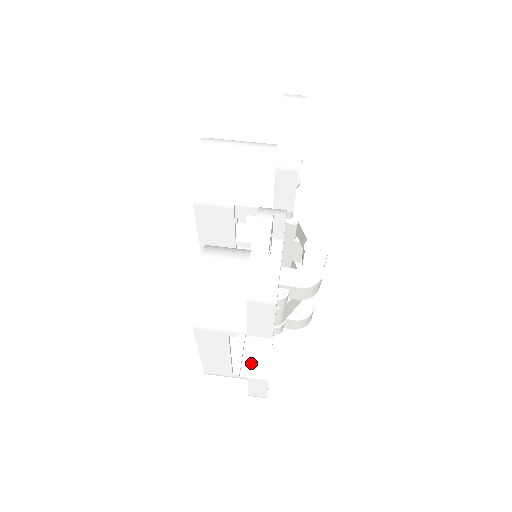
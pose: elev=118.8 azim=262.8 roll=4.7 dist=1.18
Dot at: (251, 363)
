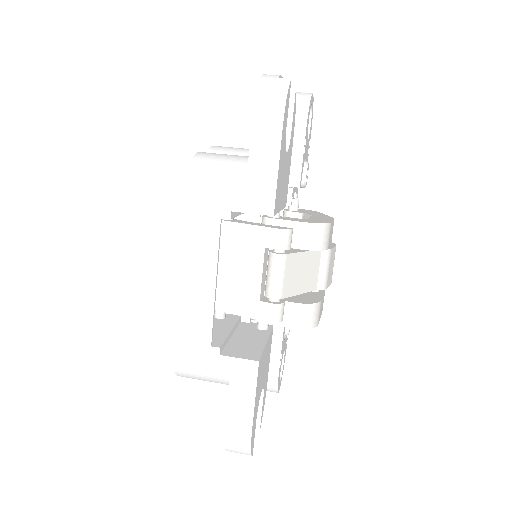
Dot at: (237, 348)
